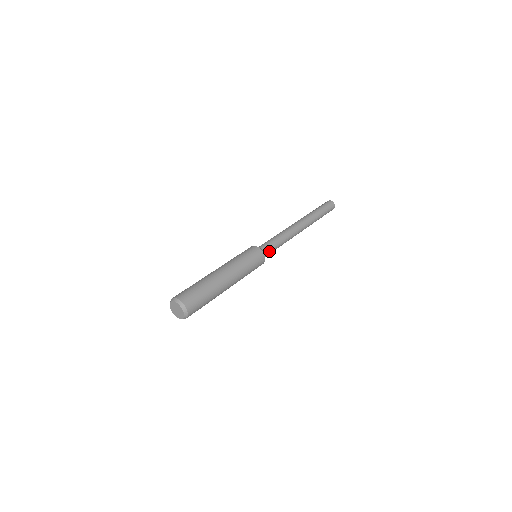
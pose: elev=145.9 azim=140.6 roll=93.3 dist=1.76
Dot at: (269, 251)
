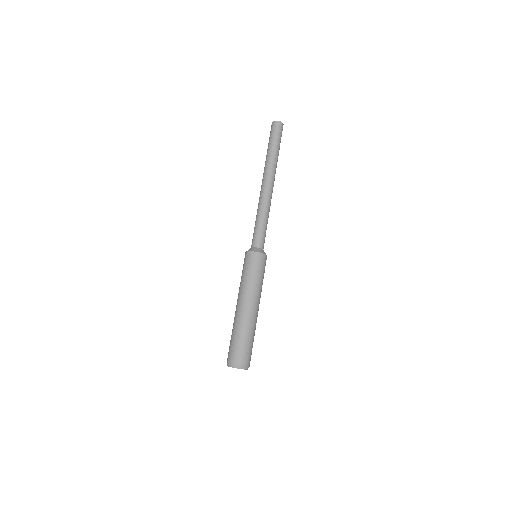
Dot at: (262, 242)
